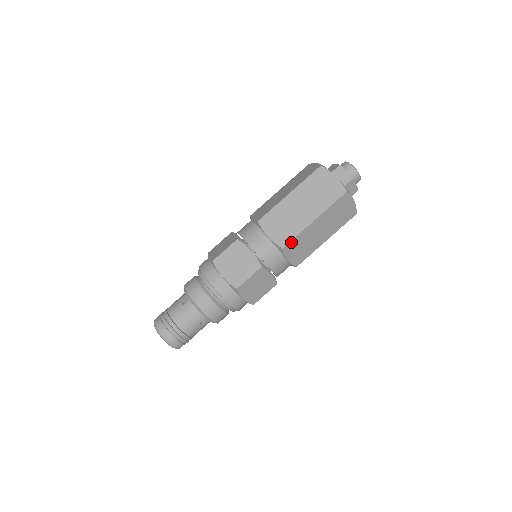
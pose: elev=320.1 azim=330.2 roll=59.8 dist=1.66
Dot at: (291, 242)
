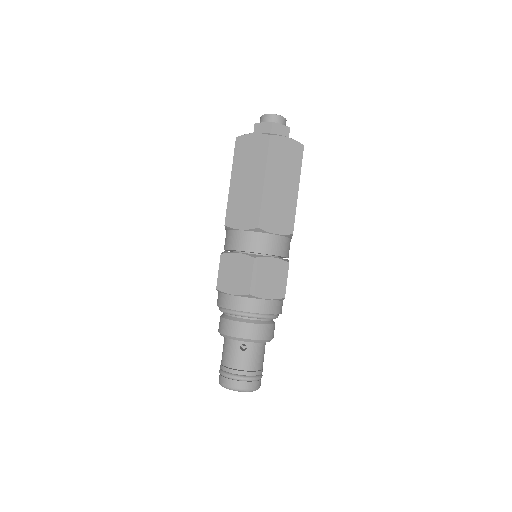
Dot at: occluded
